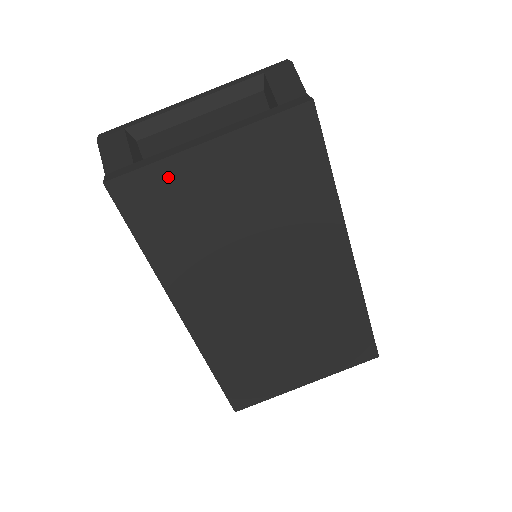
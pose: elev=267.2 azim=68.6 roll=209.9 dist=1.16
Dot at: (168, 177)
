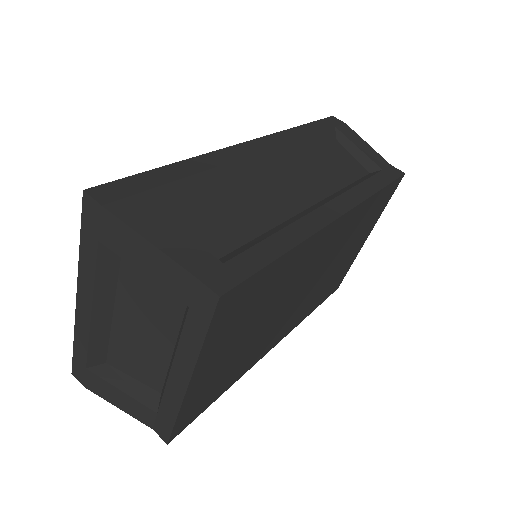
Dot at: (192, 402)
